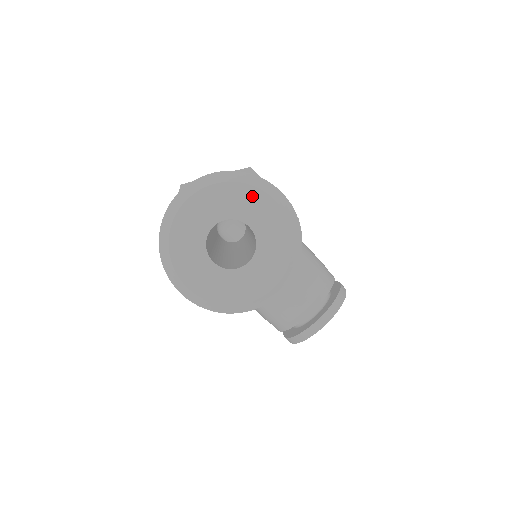
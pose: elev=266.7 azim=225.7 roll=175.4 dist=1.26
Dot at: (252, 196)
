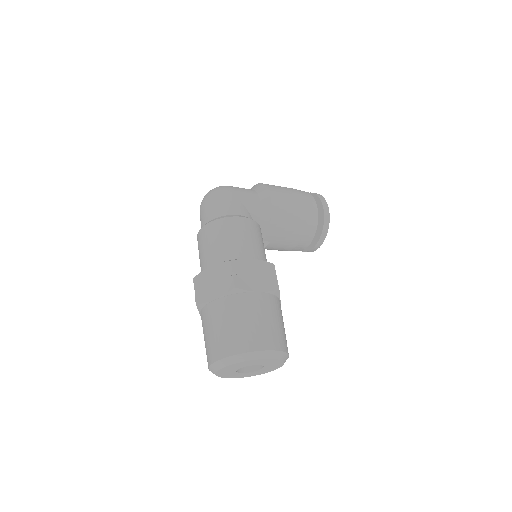
Dot at: (252, 362)
